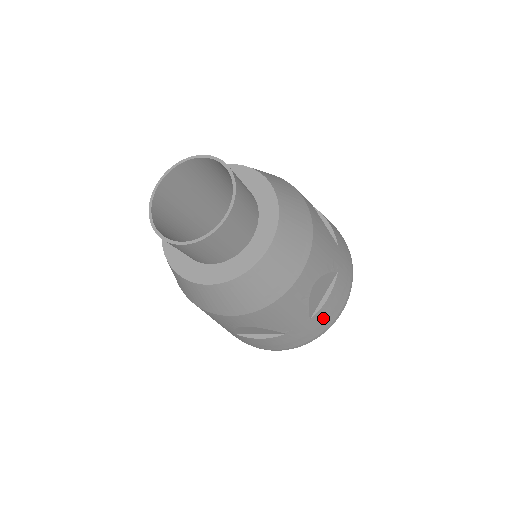
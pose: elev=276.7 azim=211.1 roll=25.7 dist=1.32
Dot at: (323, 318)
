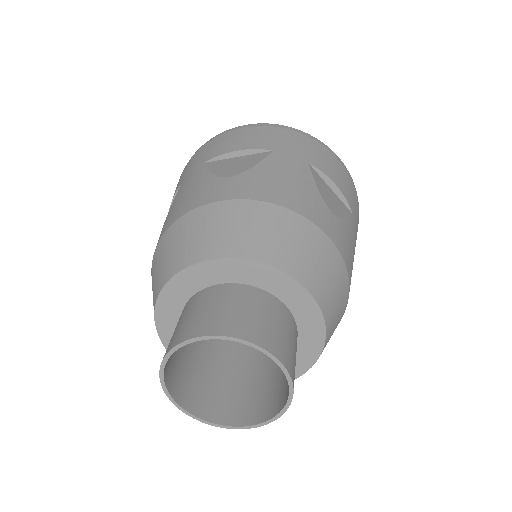
Dot at: occluded
